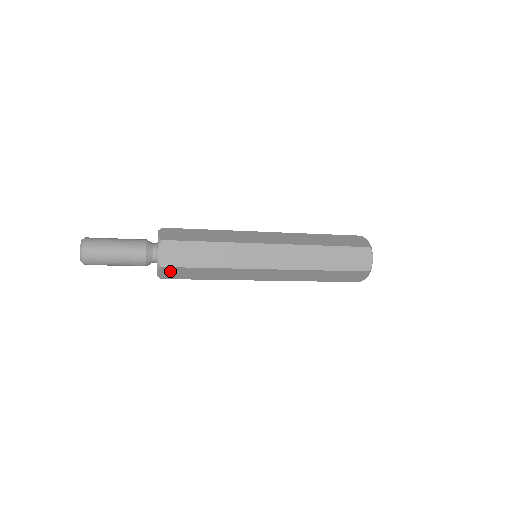
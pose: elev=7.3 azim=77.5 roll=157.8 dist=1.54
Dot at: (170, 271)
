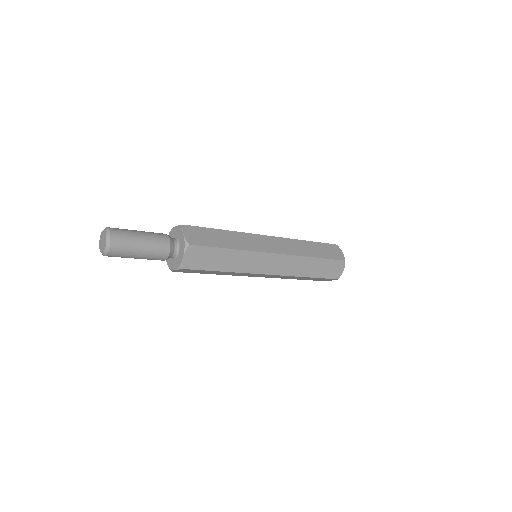
Dot at: (195, 254)
